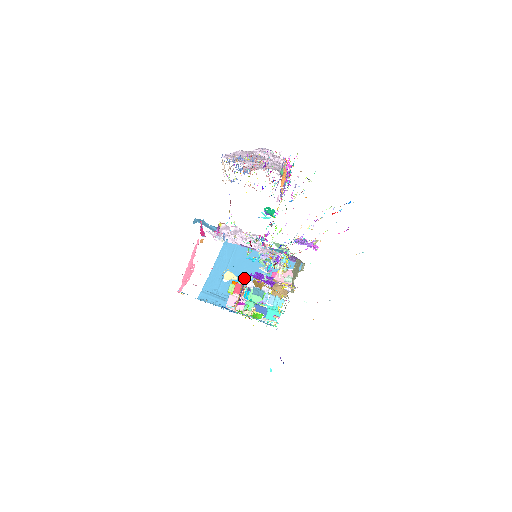
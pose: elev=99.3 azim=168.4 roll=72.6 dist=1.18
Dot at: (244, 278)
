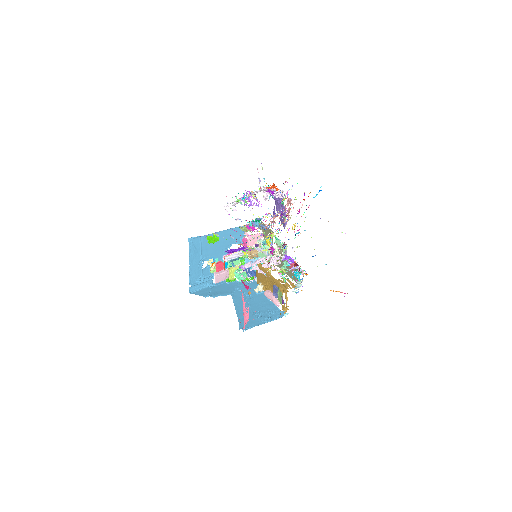
Dot at: (218, 256)
